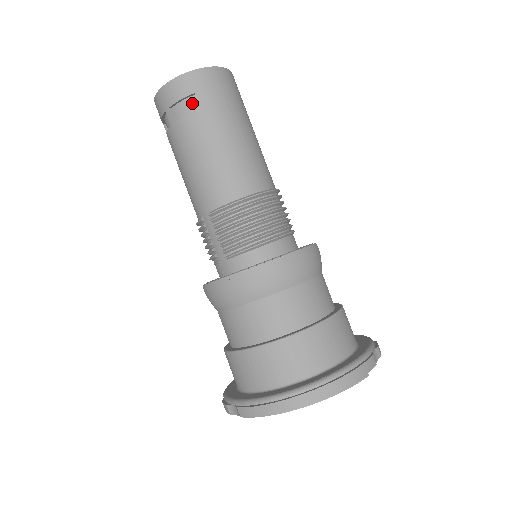
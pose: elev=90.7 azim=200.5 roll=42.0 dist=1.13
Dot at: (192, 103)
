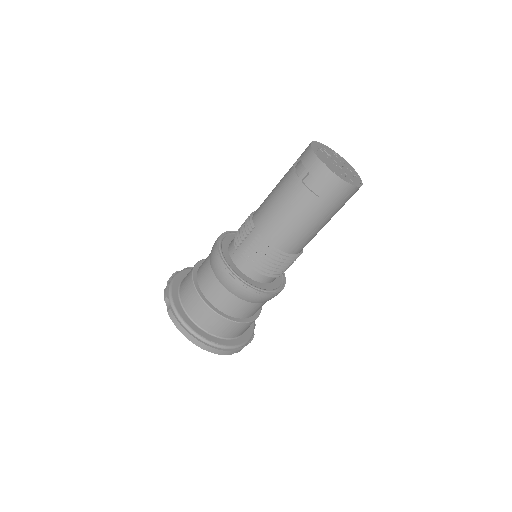
Dot at: (320, 189)
